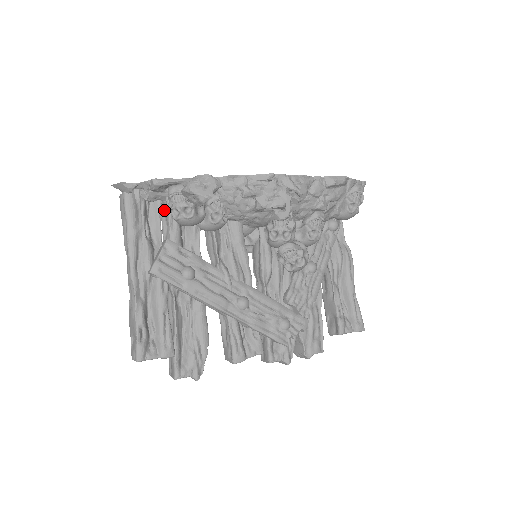
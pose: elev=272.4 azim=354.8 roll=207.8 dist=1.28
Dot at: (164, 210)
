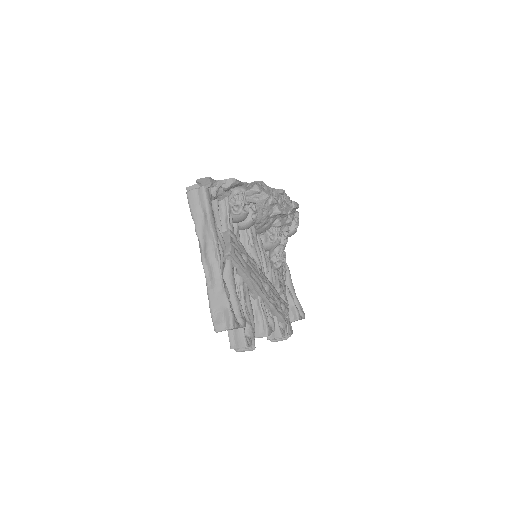
Dot at: (221, 208)
